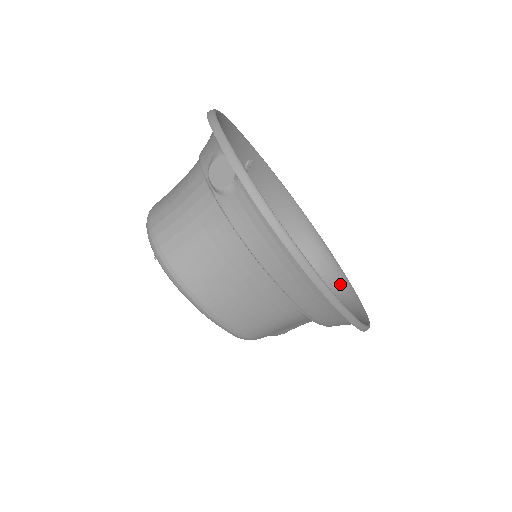
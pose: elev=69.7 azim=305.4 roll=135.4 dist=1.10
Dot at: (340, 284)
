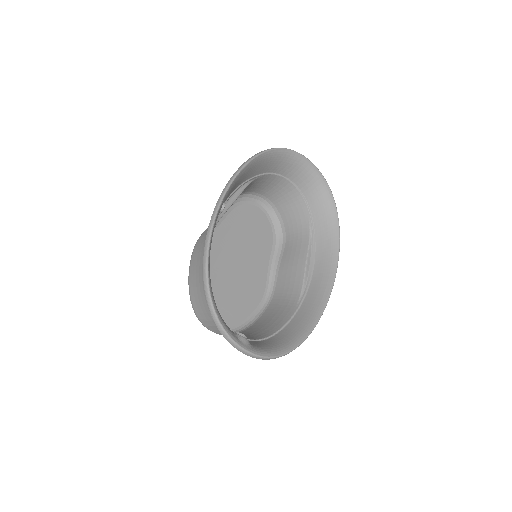
Dot at: (314, 183)
